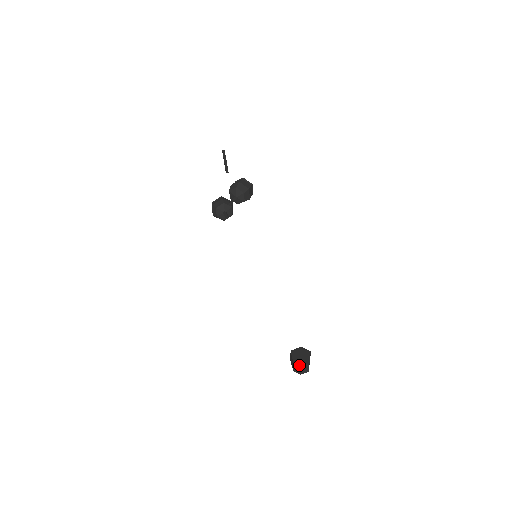
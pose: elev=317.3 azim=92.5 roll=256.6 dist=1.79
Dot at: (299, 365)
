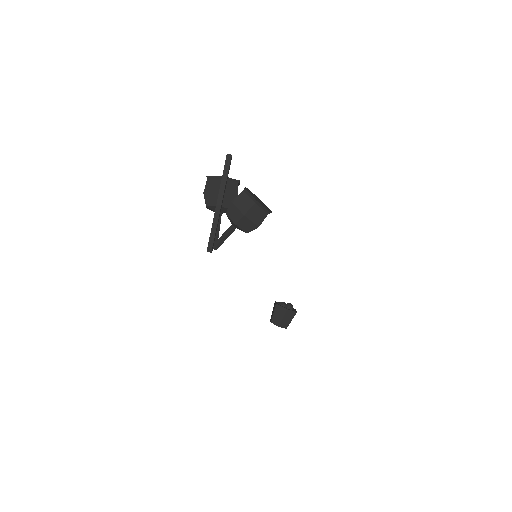
Dot at: (276, 324)
